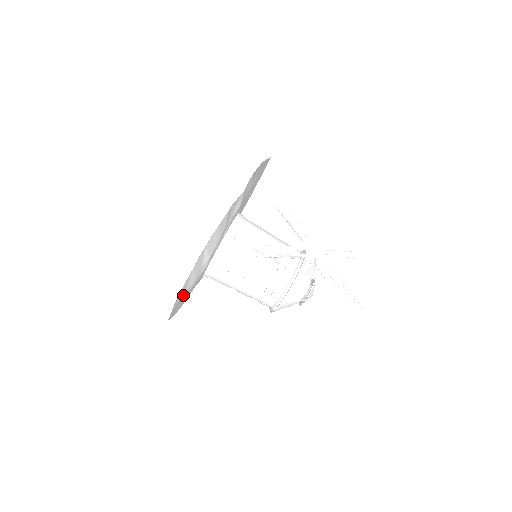
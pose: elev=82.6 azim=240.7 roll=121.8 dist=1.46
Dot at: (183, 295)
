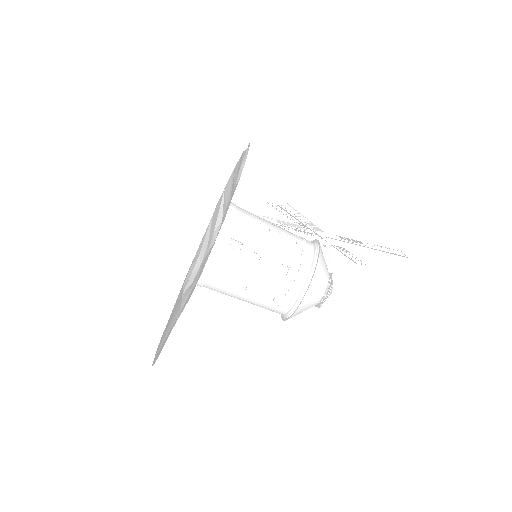
Dot at: (184, 290)
